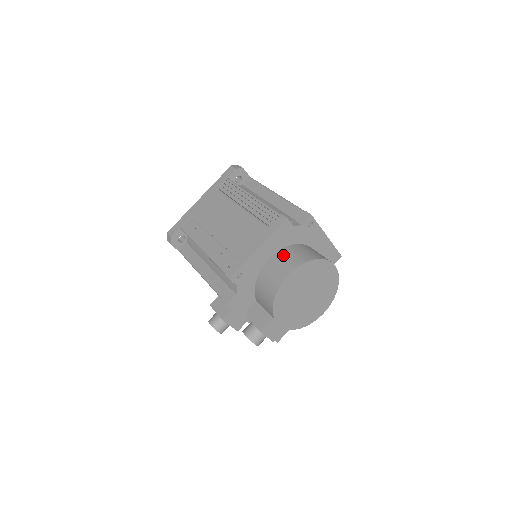
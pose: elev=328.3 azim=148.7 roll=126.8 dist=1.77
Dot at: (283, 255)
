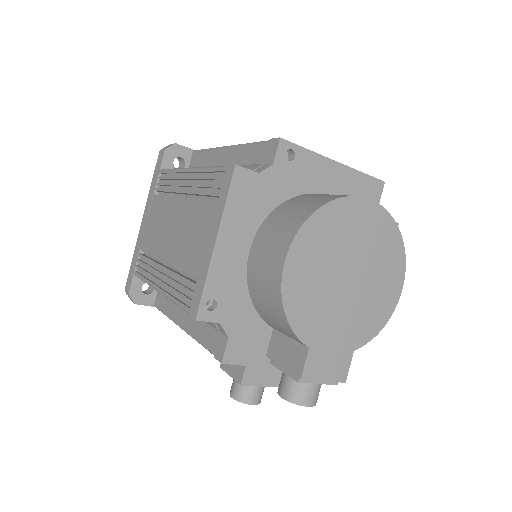
Dot at: (266, 231)
